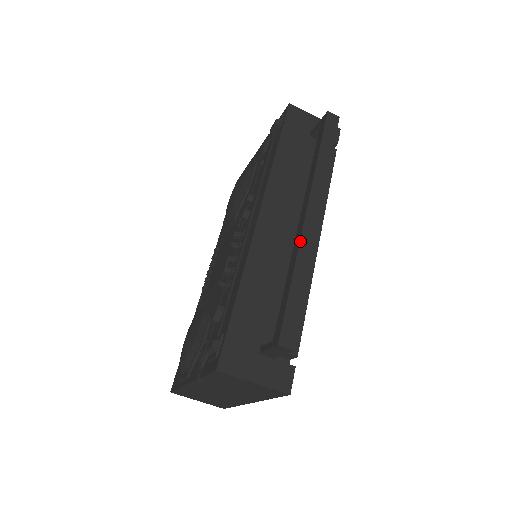
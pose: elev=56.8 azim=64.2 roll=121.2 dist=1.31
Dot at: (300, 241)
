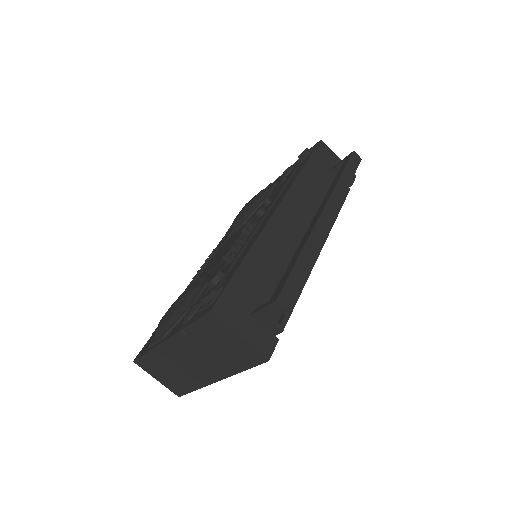
Dot at: (312, 231)
